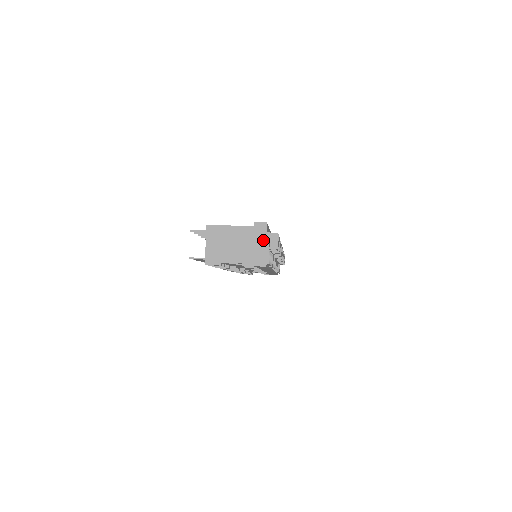
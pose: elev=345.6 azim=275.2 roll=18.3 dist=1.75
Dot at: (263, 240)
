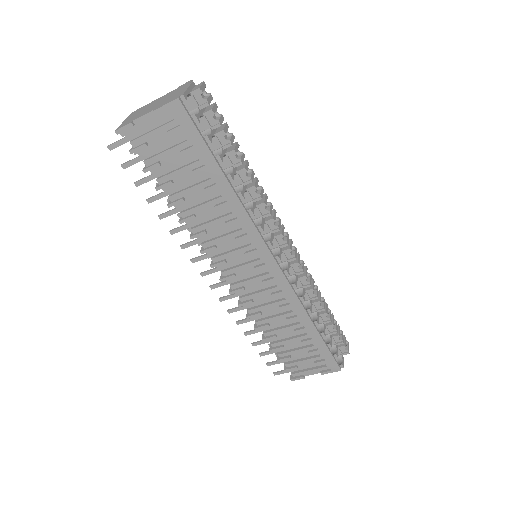
Dot at: (183, 88)
